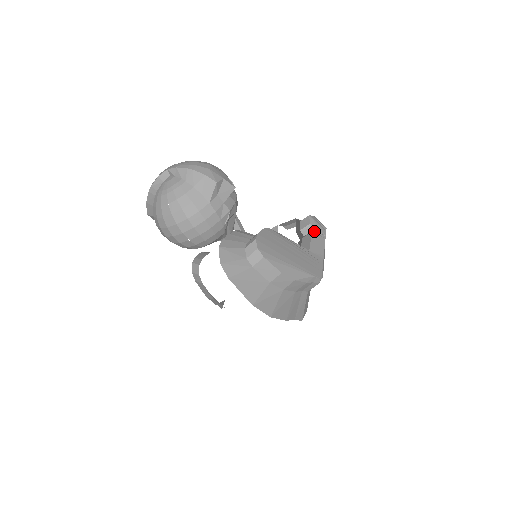
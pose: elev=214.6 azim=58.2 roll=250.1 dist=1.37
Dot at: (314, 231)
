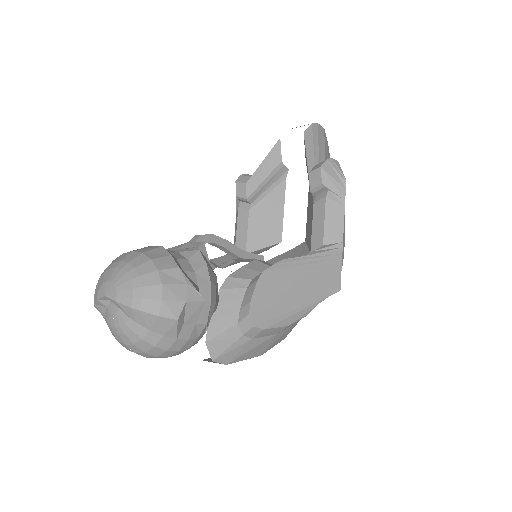
Dot at: (329, 193)
